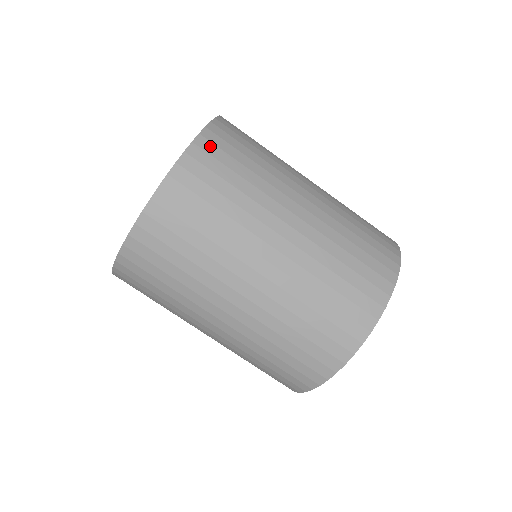
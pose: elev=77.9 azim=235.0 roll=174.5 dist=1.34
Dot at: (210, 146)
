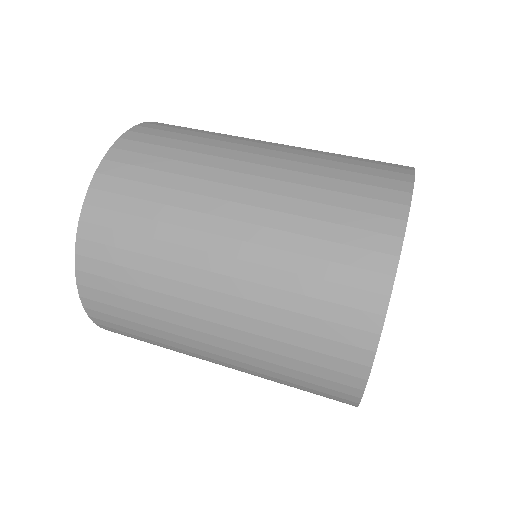
Dot at: occluded
